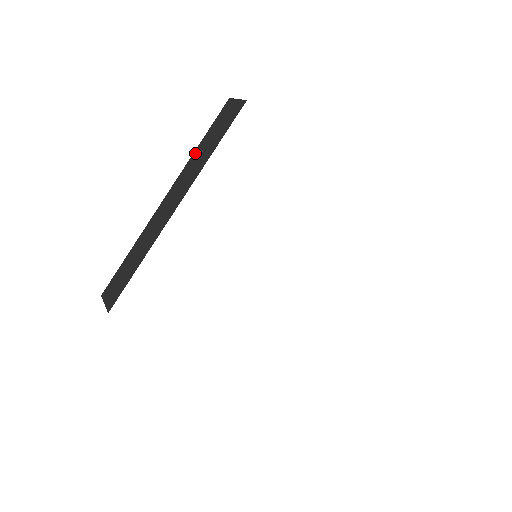
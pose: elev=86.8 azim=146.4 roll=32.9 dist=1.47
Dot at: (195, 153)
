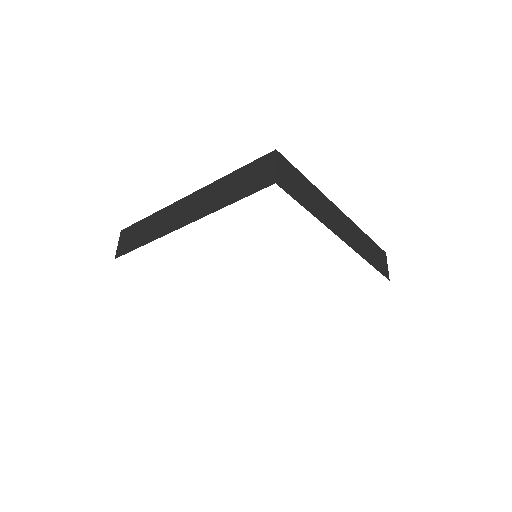
Dot at: (224, 179)
